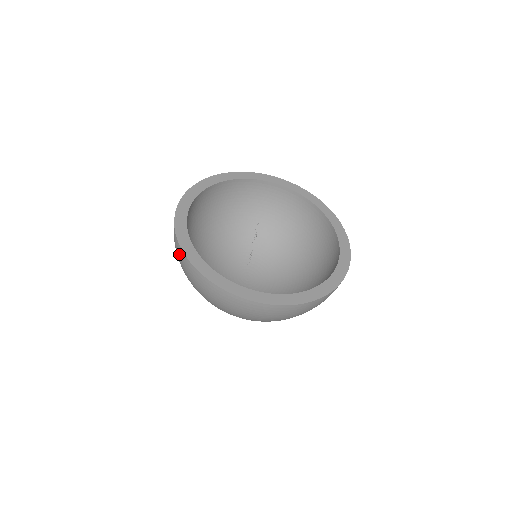
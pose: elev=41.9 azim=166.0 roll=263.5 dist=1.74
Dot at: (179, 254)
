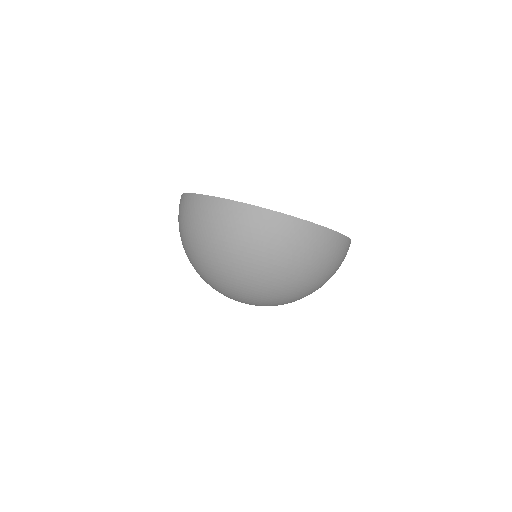
Dot at: (225, 211)
